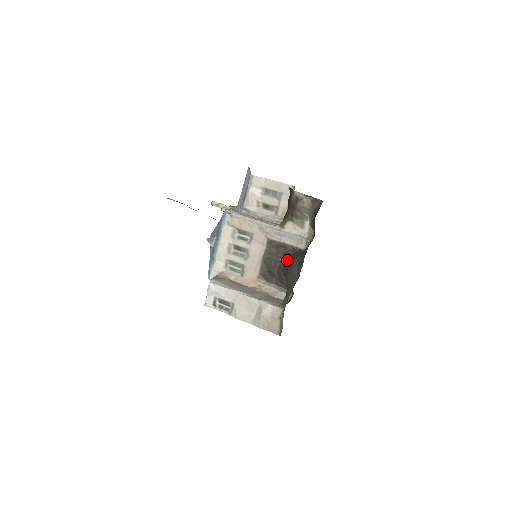
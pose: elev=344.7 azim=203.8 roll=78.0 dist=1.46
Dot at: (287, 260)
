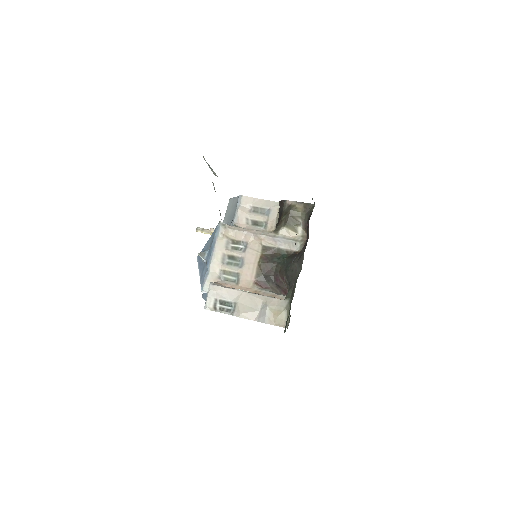
Dot at: (283, 262)
